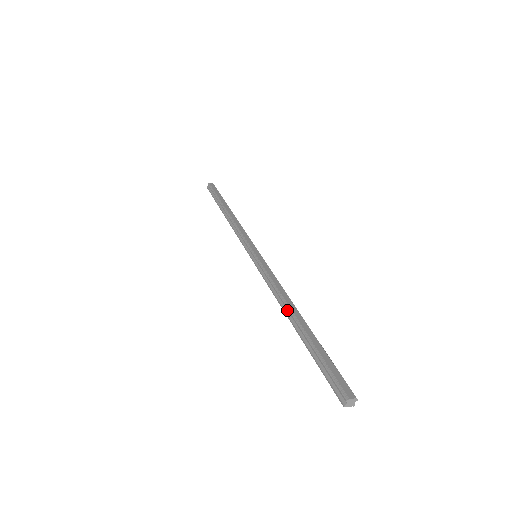
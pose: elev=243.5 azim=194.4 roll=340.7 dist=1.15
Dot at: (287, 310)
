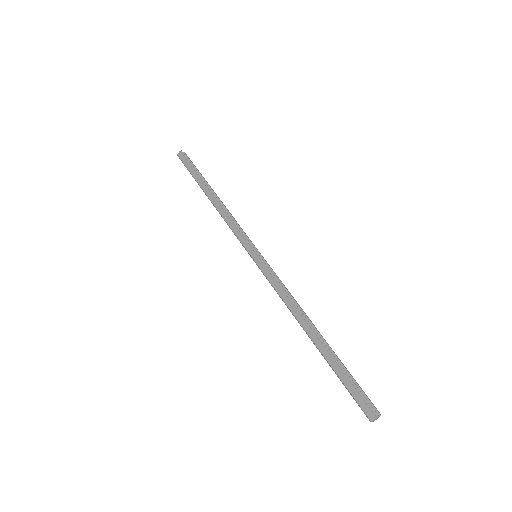
Dot at: (303, 325)
